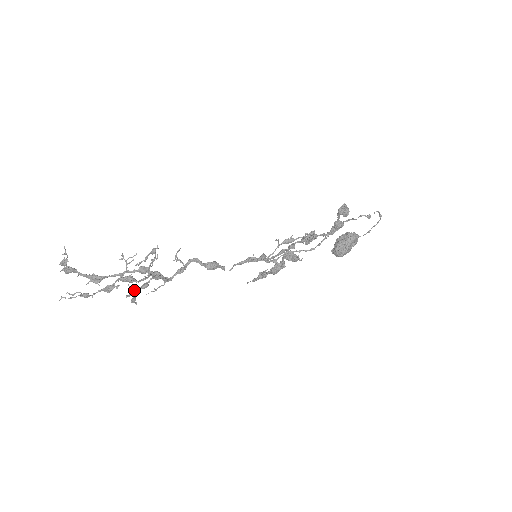
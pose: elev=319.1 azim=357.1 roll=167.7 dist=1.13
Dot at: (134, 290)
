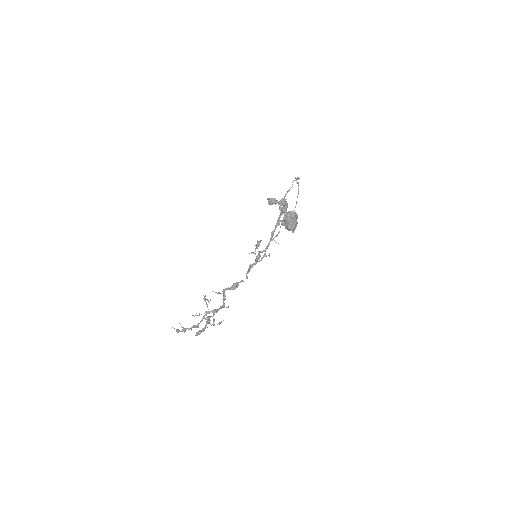
Dot at: occluded
